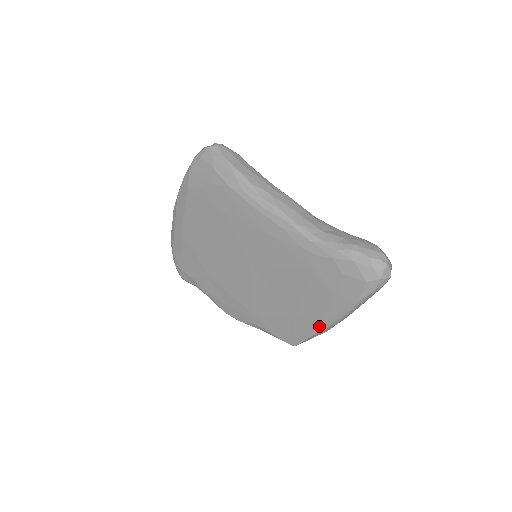
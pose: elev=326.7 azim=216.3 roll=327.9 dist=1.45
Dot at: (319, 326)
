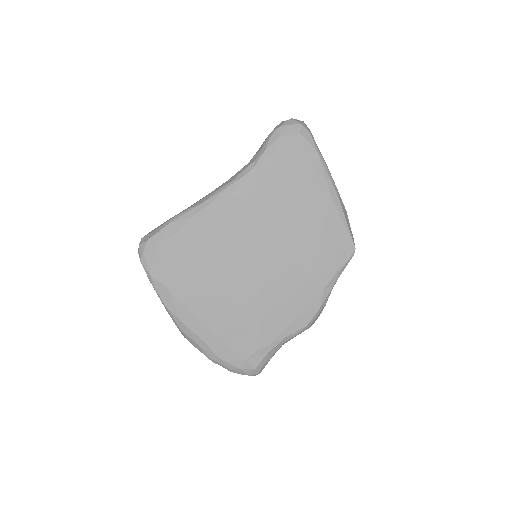
Dot at: (336, 205)
